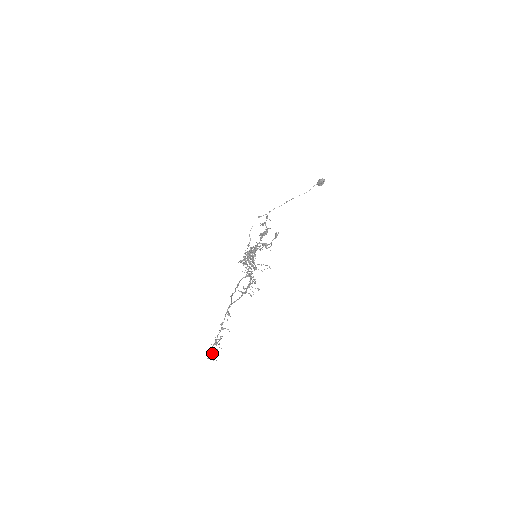
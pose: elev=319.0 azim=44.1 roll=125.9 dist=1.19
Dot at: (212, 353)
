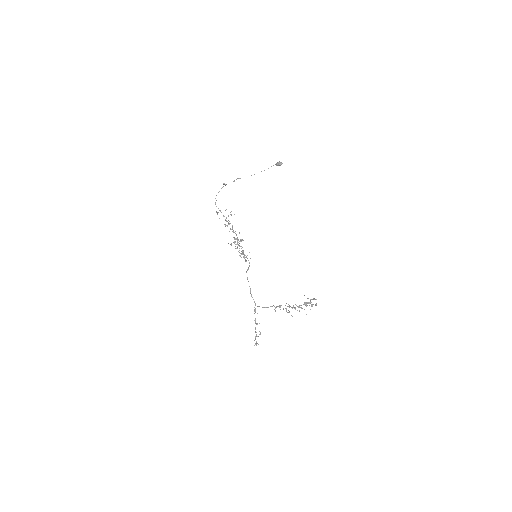
Dot at: (257, 343)
